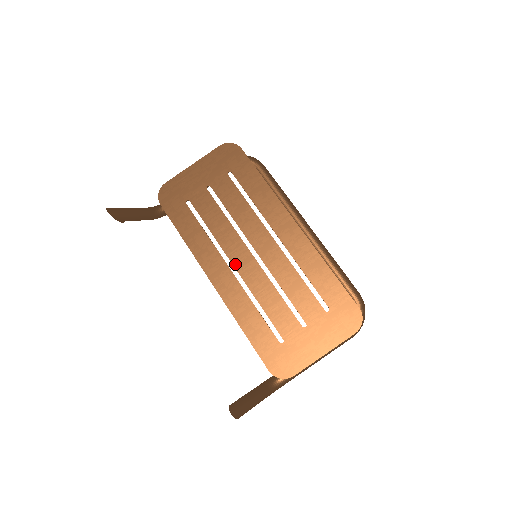
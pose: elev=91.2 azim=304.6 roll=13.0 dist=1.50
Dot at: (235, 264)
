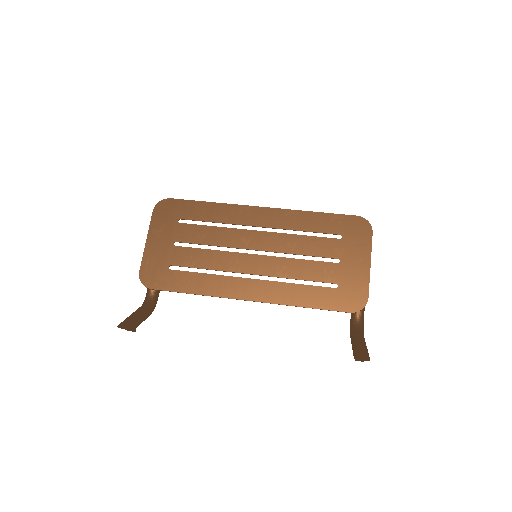
Dot at: (250, 272)
